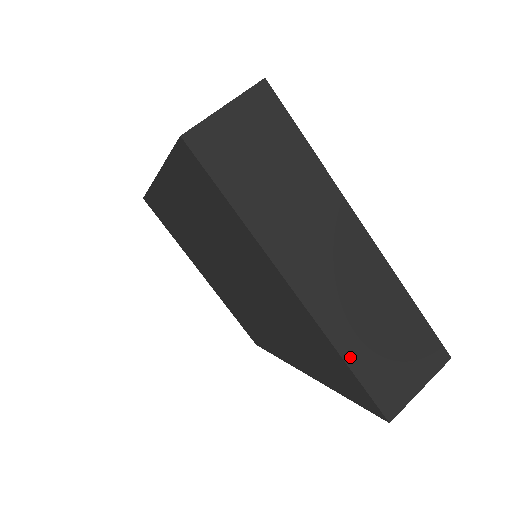
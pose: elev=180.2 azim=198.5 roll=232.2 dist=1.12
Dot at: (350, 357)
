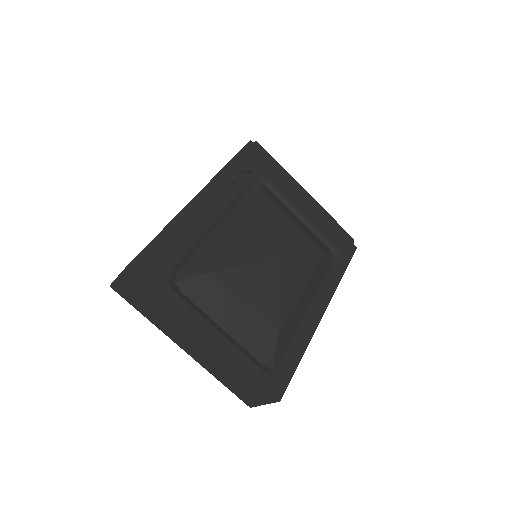
Dot at: (220, 379)
